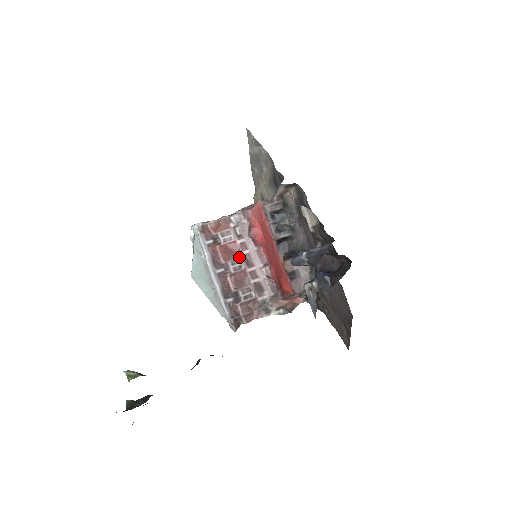
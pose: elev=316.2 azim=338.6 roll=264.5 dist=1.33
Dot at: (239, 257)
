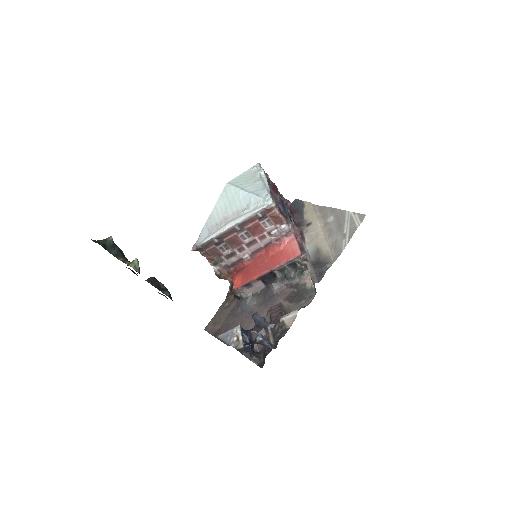
Dot at: (253, 236)
